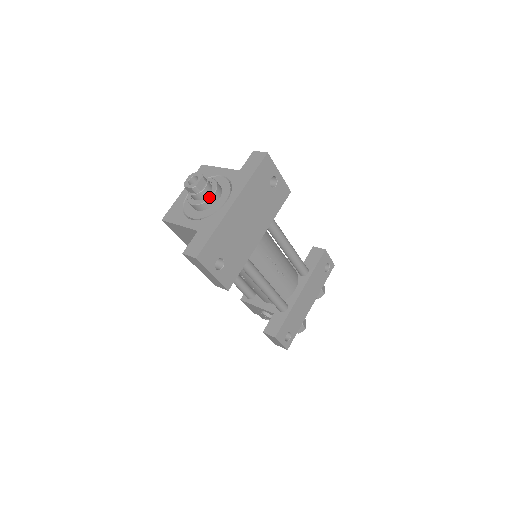
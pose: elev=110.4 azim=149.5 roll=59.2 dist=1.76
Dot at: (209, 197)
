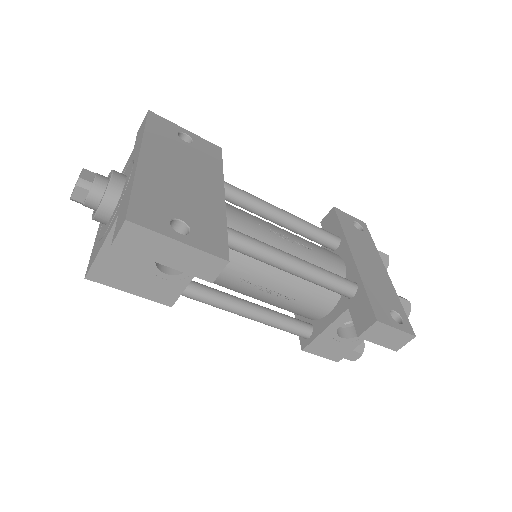
Dot at: (108, 181)
